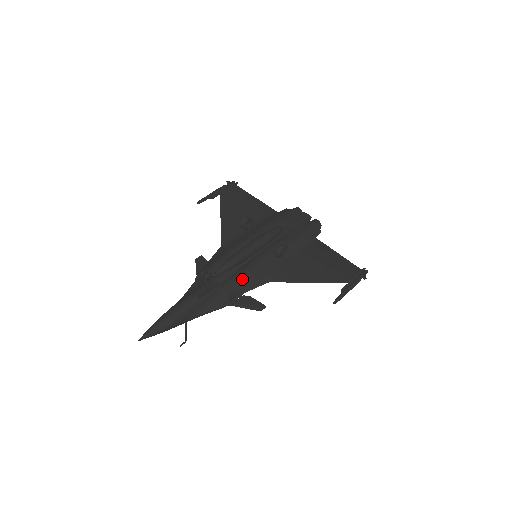
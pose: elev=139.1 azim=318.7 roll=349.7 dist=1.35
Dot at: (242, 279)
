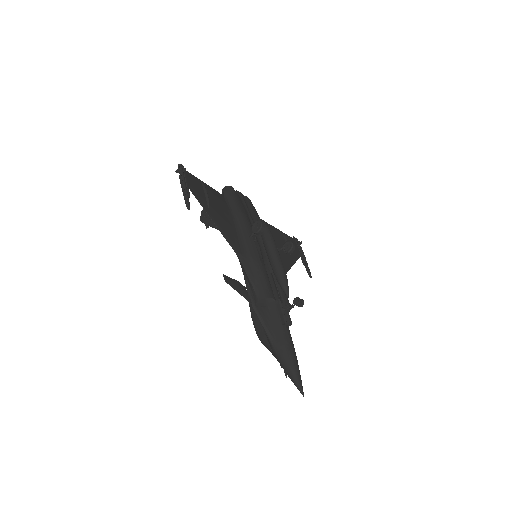
Dot at: occluded
